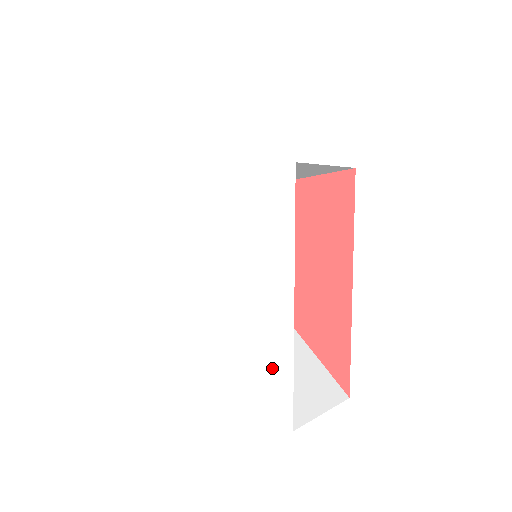
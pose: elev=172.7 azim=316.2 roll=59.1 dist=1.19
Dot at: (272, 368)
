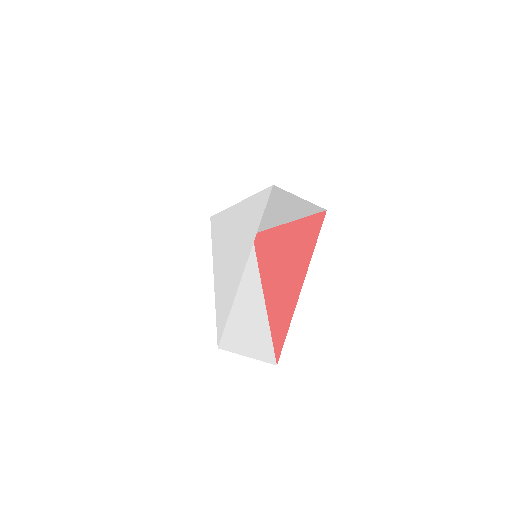
Dot at: (224, 308)
